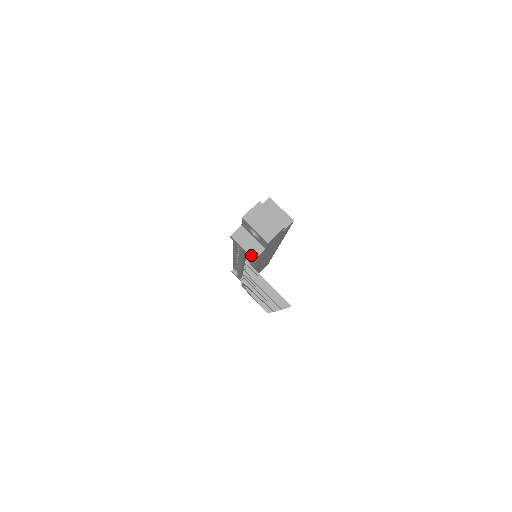
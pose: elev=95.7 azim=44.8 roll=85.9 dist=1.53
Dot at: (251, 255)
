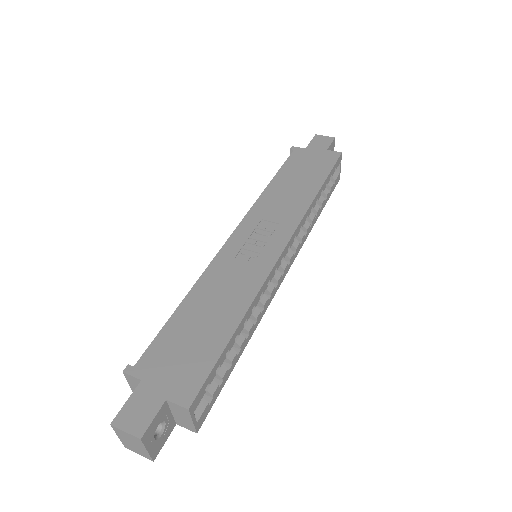
Dot at: occluded
